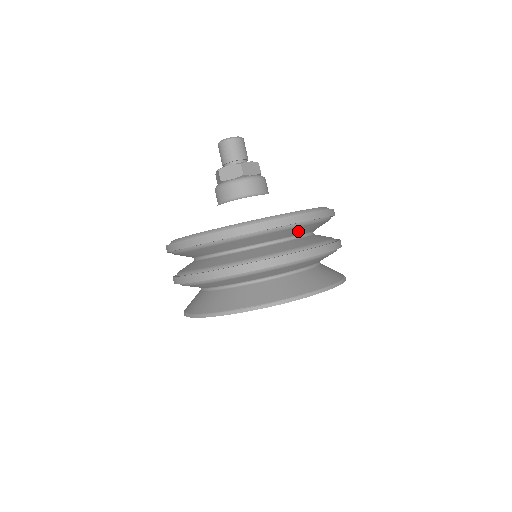
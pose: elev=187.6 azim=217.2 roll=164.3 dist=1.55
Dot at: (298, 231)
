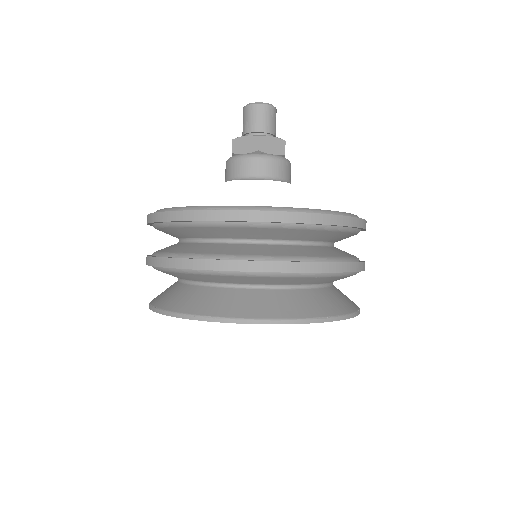
Dot at: occluded
